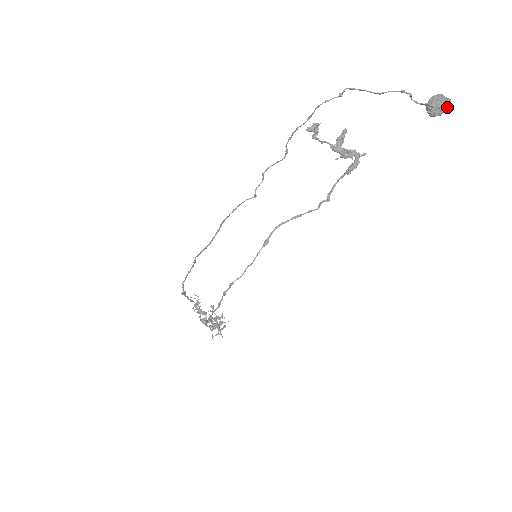
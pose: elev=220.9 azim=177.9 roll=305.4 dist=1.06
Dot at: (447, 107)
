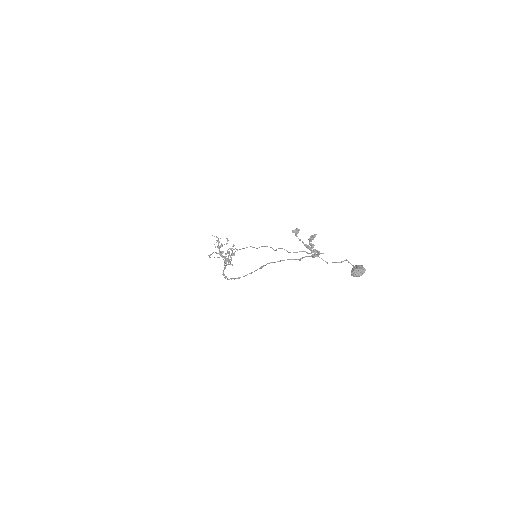
Dot at: occluded
